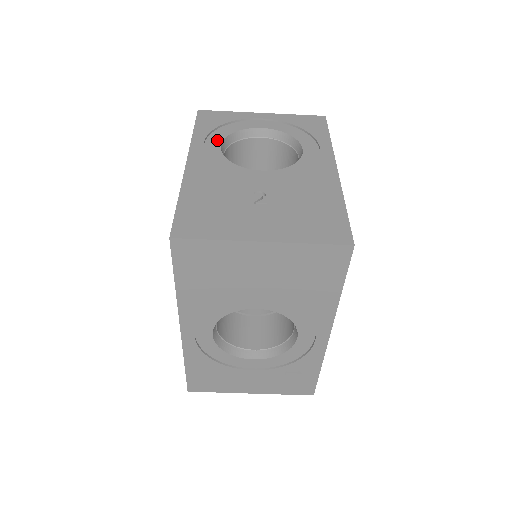
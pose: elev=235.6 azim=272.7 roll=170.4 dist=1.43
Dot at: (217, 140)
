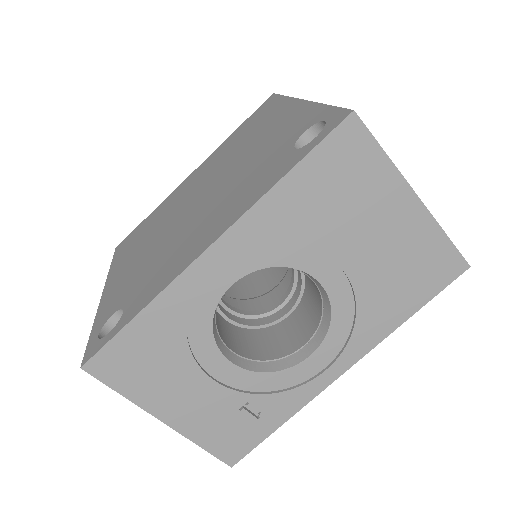
Dot at: occluded
